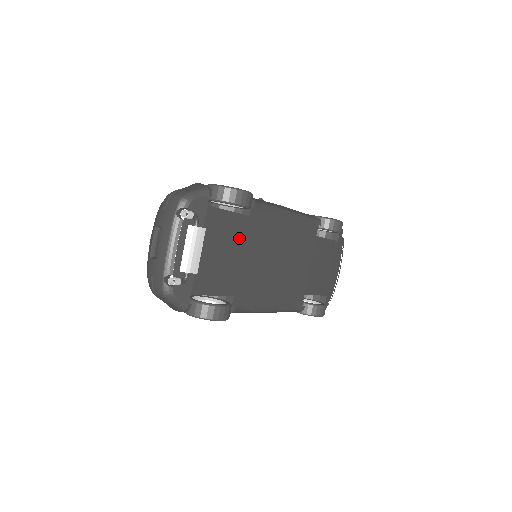
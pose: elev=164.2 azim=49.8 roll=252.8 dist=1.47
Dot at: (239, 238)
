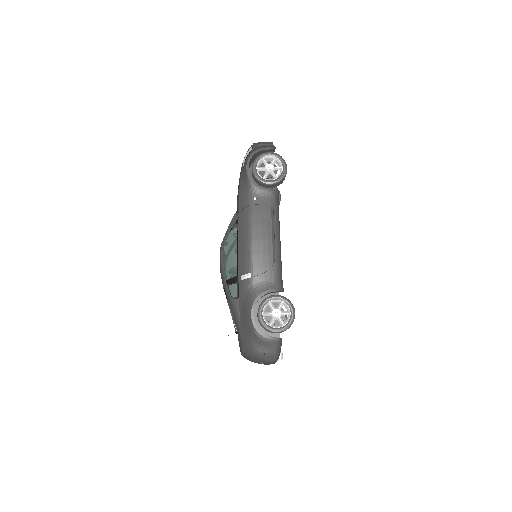
Dot at: occluded
